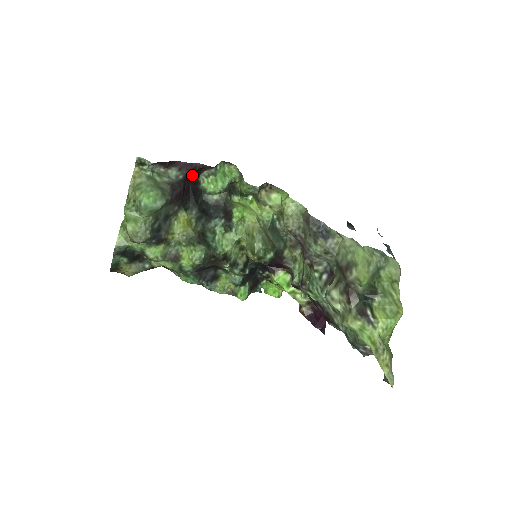
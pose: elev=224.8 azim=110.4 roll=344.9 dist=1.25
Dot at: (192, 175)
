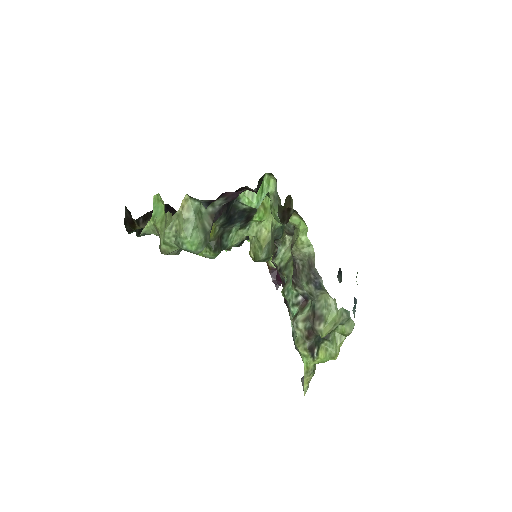
Dot at: occluded
